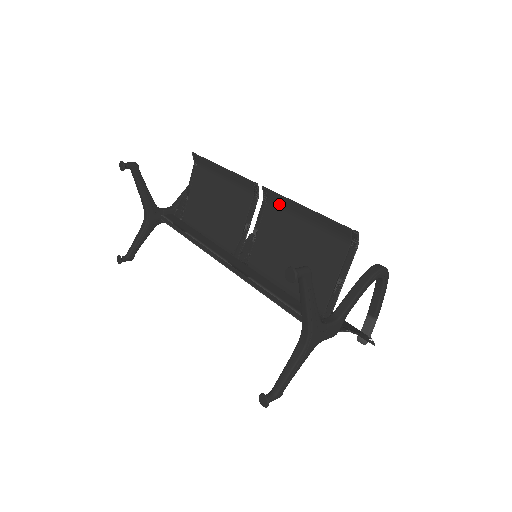
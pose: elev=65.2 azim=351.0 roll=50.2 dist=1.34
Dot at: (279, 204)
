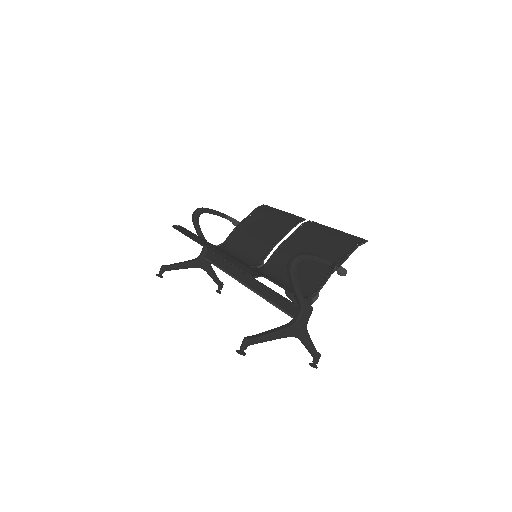
Dot at: occluded
